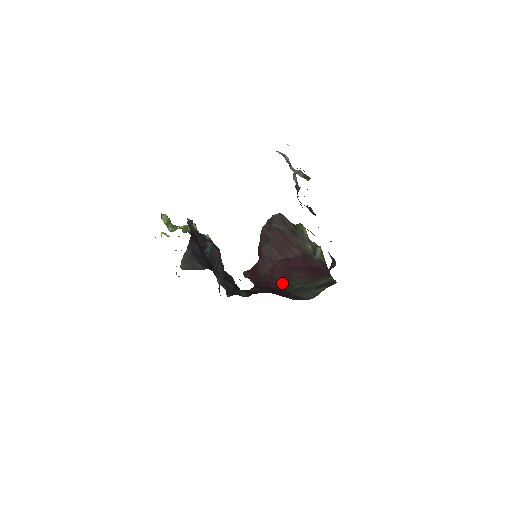
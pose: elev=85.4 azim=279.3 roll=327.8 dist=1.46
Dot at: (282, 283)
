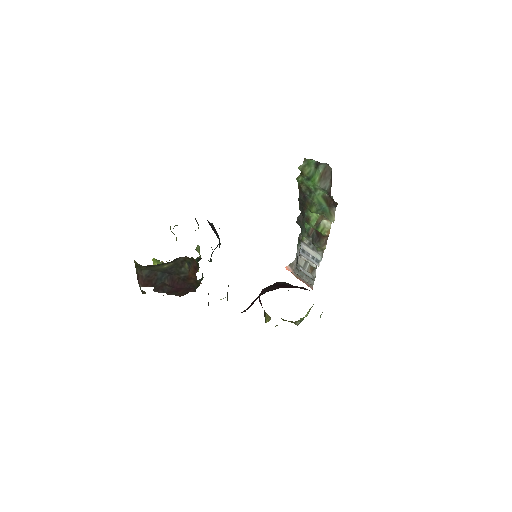
Dot at: occluded
